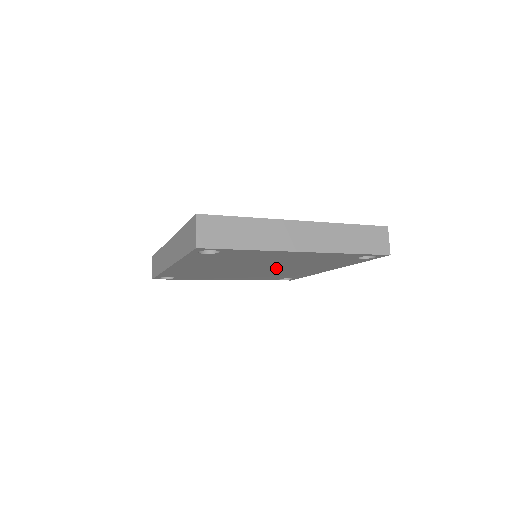
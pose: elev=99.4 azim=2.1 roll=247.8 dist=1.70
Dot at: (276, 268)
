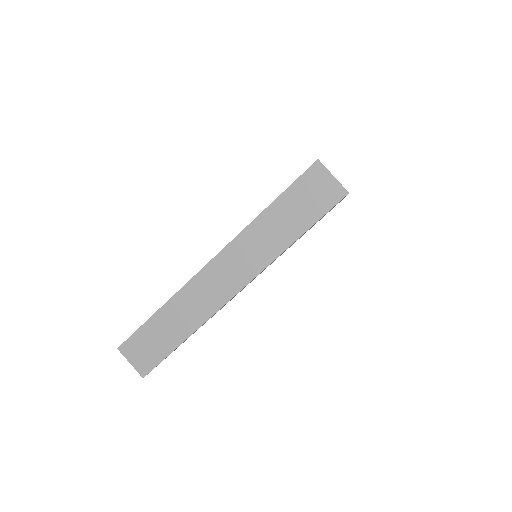
Dot at: occluded
